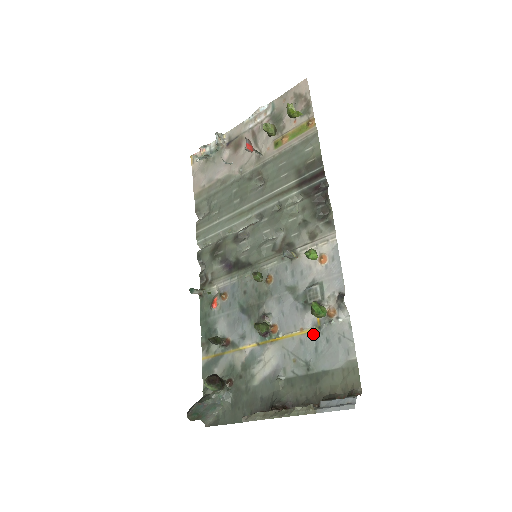
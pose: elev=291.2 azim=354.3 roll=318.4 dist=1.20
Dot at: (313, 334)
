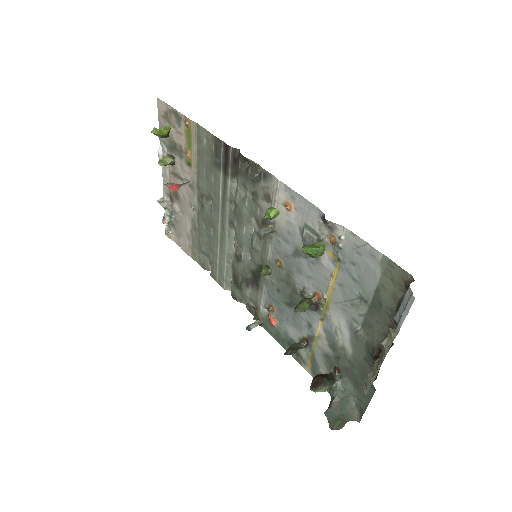
Dot at: (340, 270)
